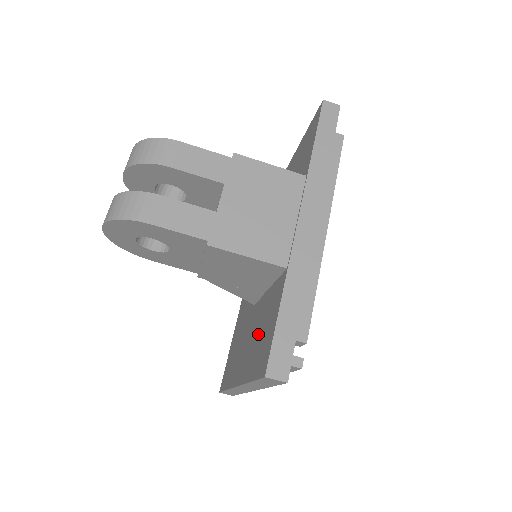
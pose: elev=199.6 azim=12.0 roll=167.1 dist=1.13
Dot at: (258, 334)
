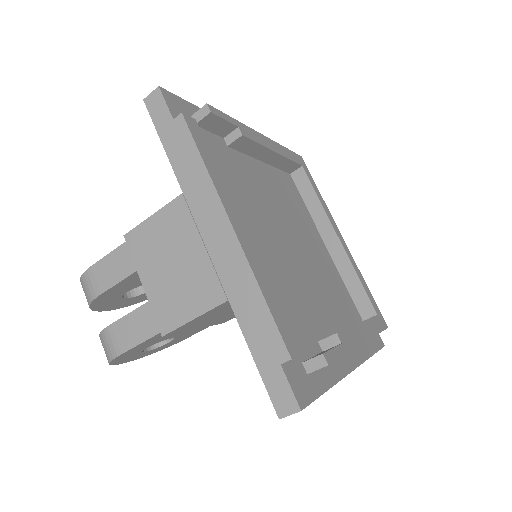
Dot at: occluded
